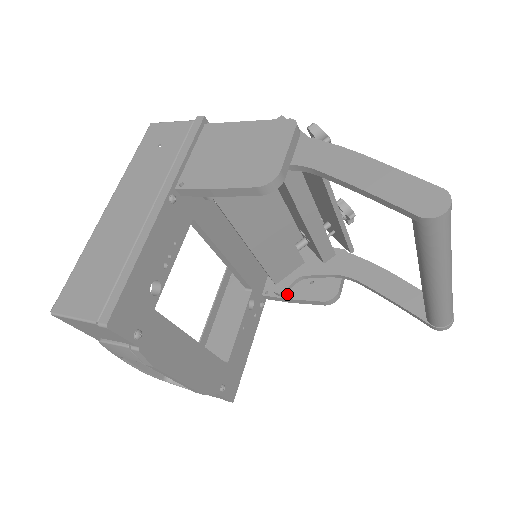
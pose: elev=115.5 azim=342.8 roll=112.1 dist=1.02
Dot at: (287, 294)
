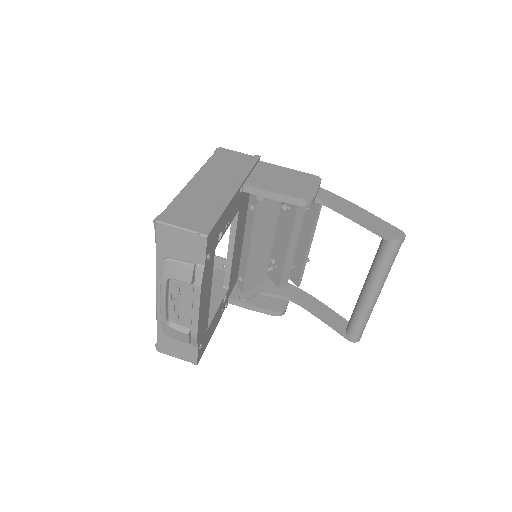
Dot at: (248, 302)
